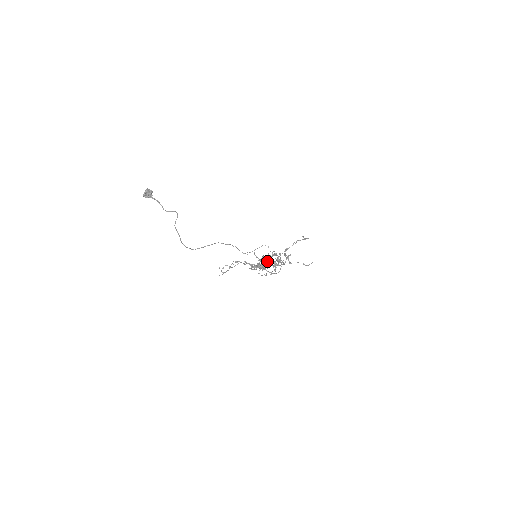
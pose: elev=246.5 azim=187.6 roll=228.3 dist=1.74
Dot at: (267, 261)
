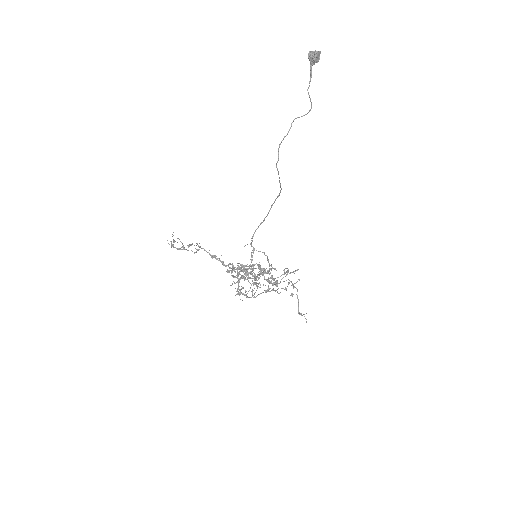
Dot at: occluded
